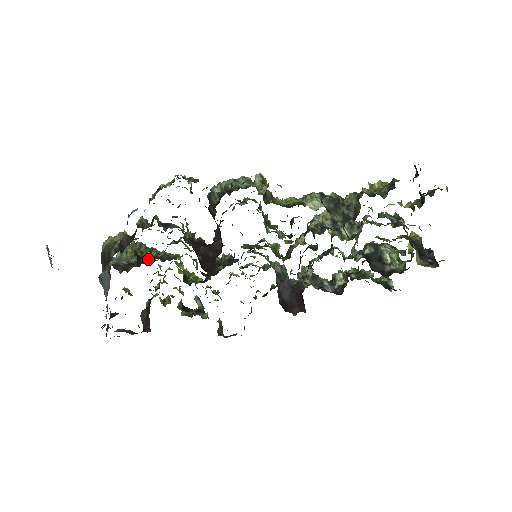
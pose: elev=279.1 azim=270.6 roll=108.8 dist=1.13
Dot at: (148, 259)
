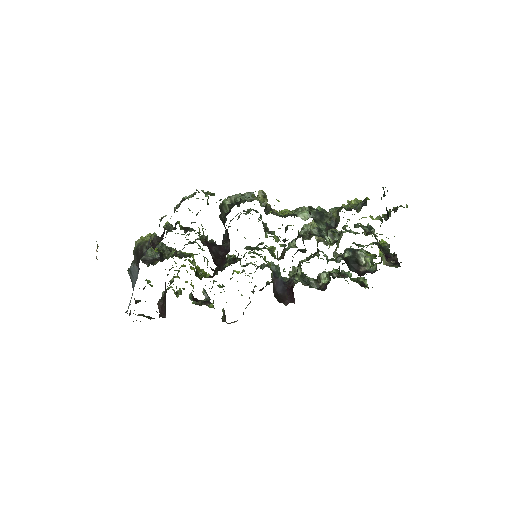
Dot at: (169, 256)
